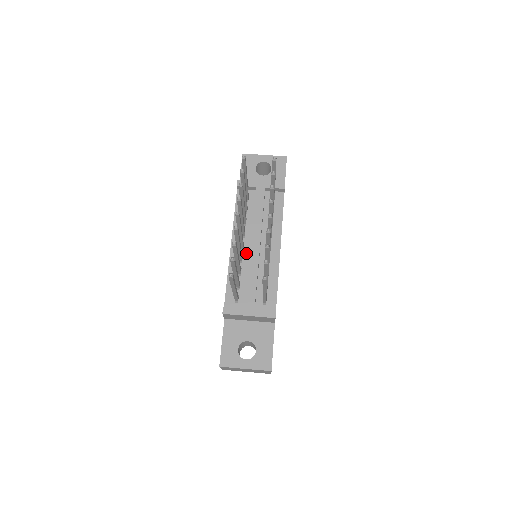
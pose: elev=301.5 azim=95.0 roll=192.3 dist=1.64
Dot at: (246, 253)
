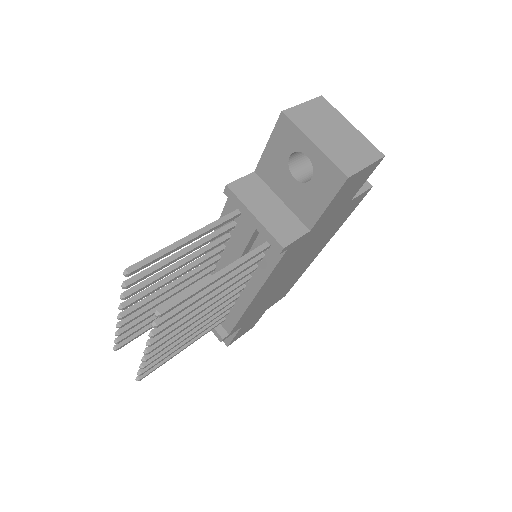
Dot at: occluded
